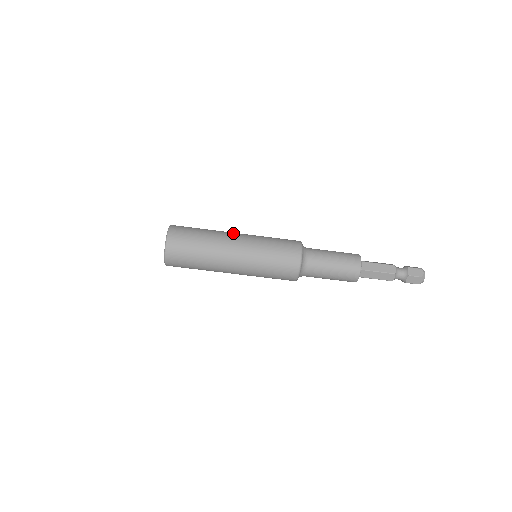
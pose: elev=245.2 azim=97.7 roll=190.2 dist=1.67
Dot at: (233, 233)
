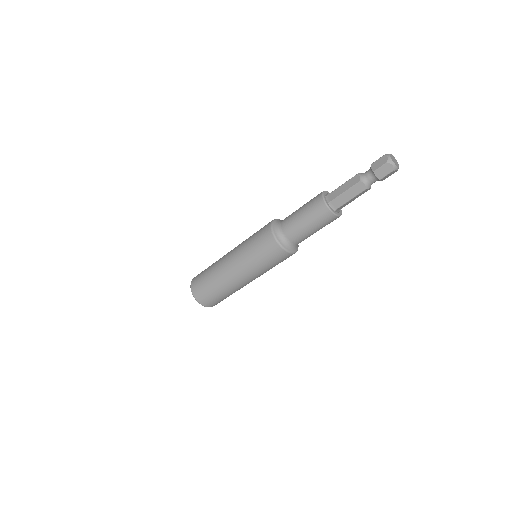
Dot at: (226, 265)
